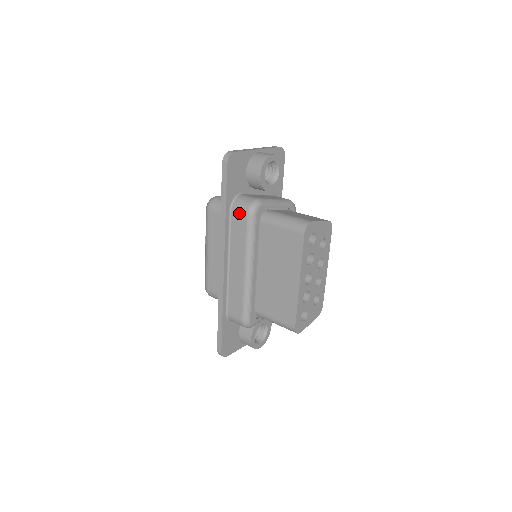
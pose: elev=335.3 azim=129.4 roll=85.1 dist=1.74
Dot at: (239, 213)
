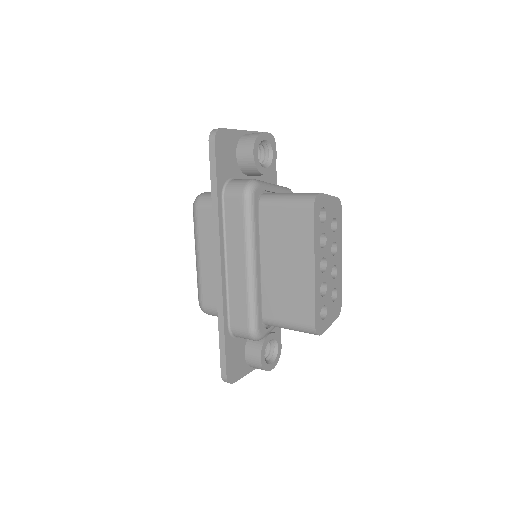
Dot at: (233, 197)
